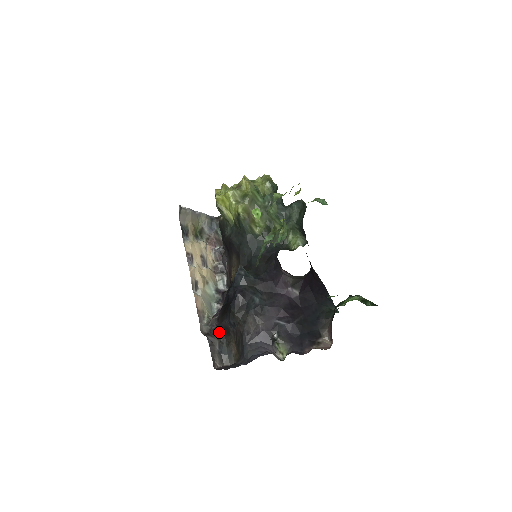
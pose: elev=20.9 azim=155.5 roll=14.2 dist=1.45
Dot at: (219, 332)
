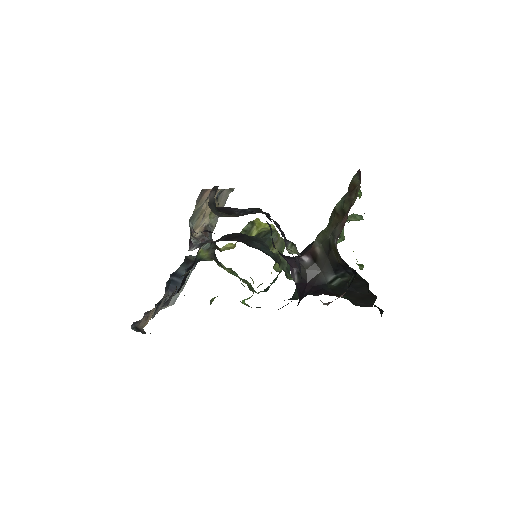
Dot at: (217, 207)
